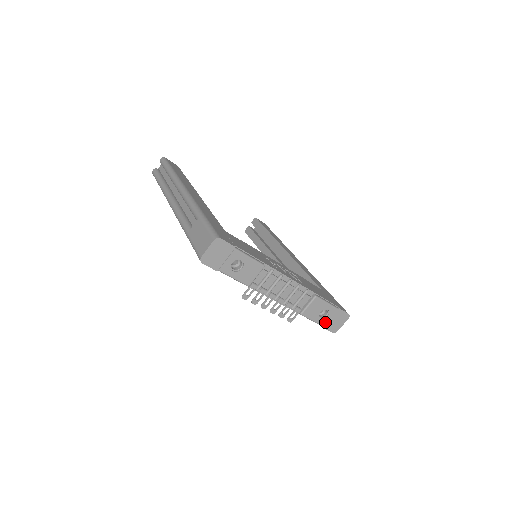
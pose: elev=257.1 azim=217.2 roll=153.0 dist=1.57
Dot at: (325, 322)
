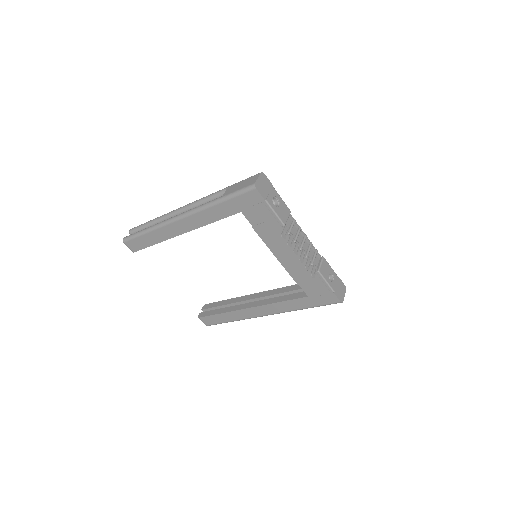
Dot at: (334, 287)
